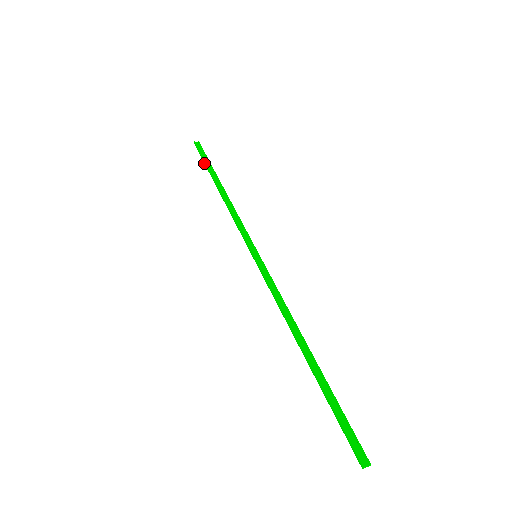
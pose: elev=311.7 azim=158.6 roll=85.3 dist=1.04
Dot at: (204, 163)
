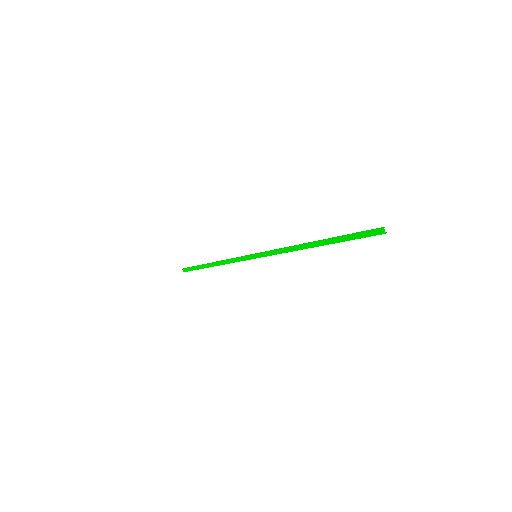
Dot at: (196, 266)
